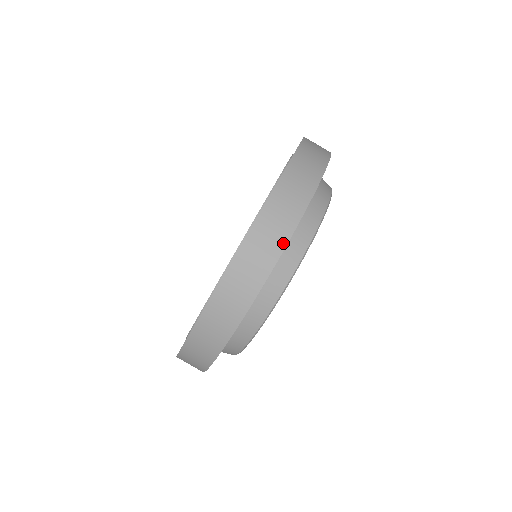
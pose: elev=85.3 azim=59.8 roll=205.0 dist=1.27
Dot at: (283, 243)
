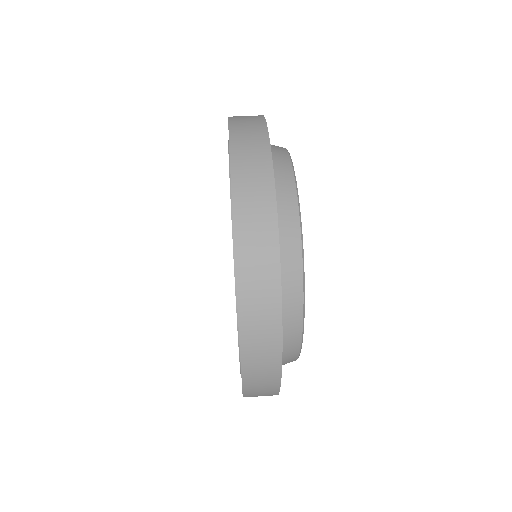
Dot at: (269, 174)
